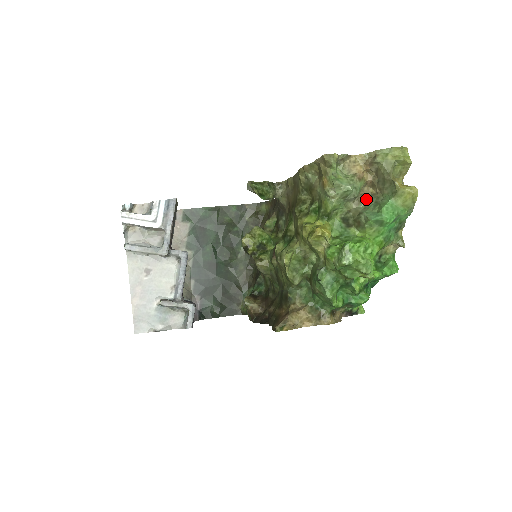
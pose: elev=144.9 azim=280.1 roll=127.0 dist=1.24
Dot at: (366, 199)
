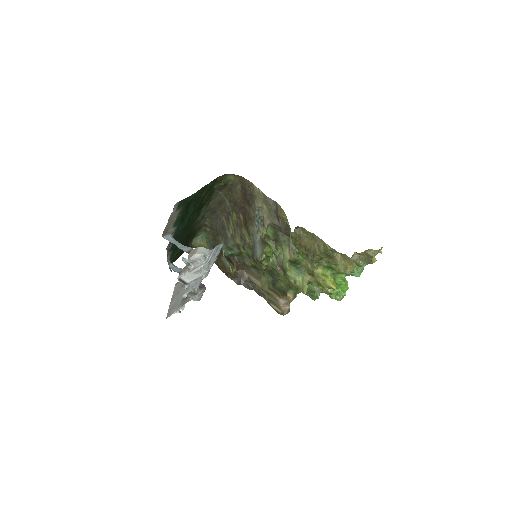
Dot at: (351, 258)
